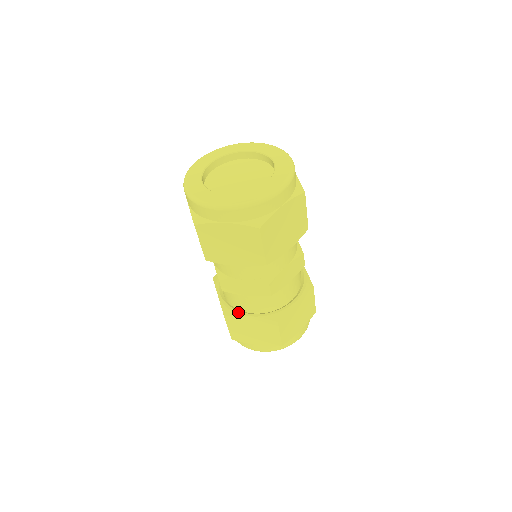
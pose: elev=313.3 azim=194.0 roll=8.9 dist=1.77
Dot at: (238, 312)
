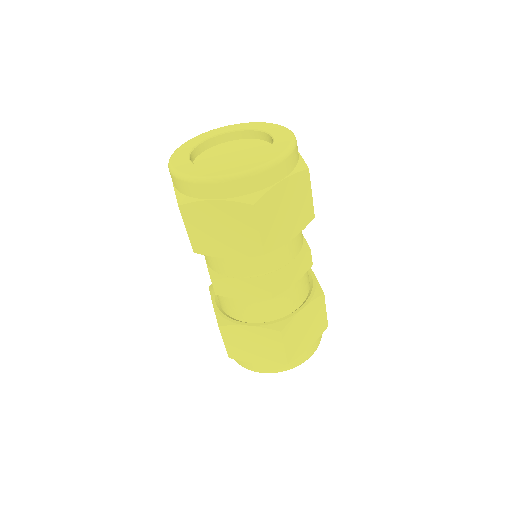
Dot at: (213, 292)
